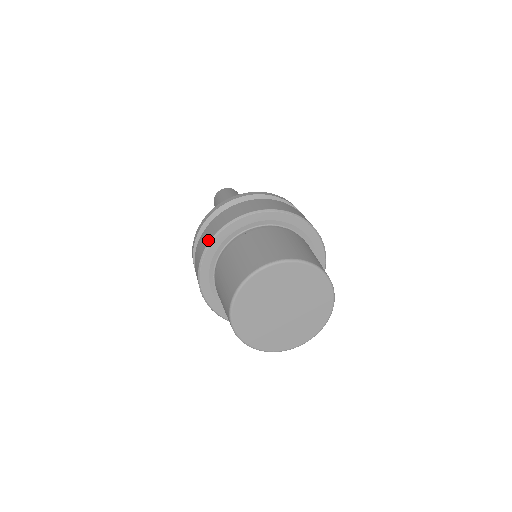
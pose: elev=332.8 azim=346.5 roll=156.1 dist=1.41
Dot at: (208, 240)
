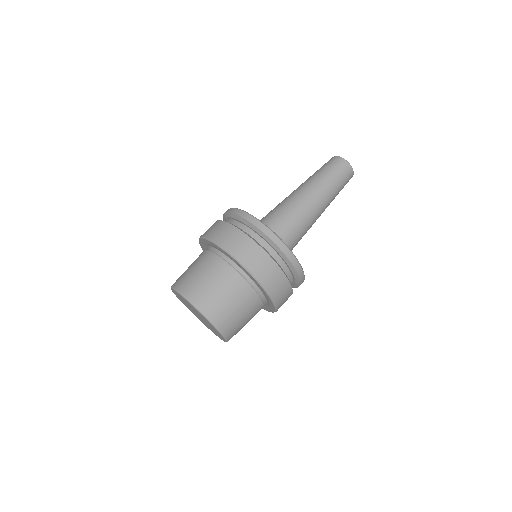
Dot at: occluded
